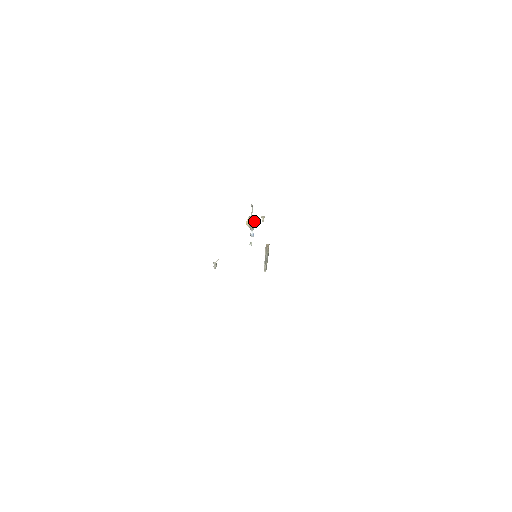
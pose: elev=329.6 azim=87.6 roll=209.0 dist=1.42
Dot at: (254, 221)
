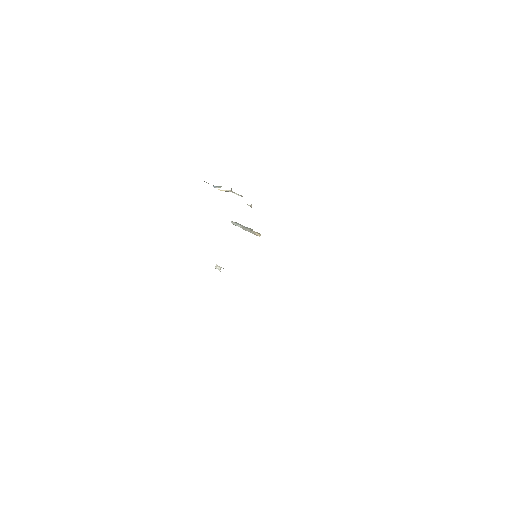
Dot at: occluded
